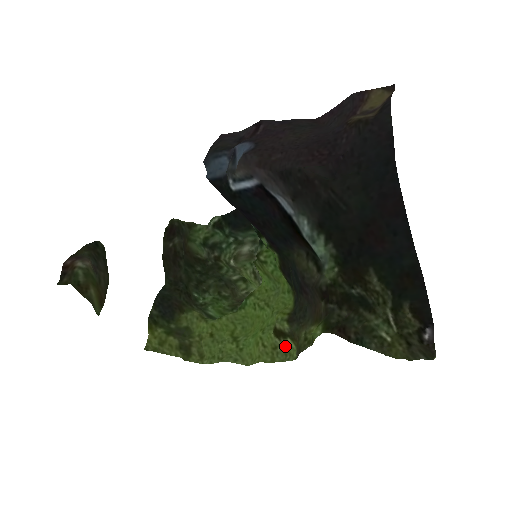
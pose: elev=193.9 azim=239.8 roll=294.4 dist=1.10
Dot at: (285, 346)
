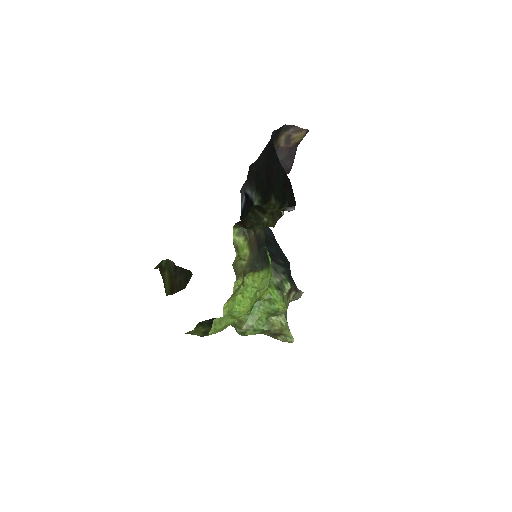
Dot at: (240, 285)
